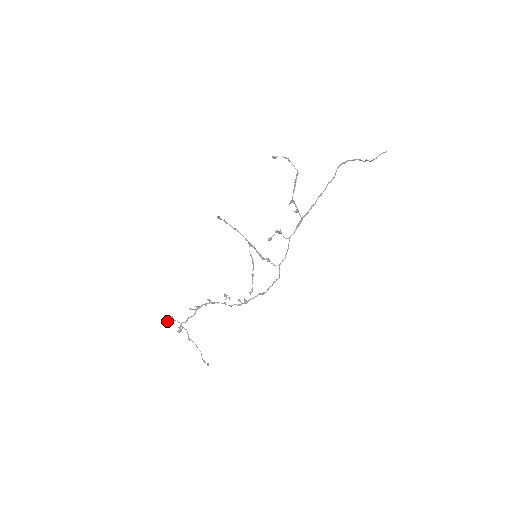
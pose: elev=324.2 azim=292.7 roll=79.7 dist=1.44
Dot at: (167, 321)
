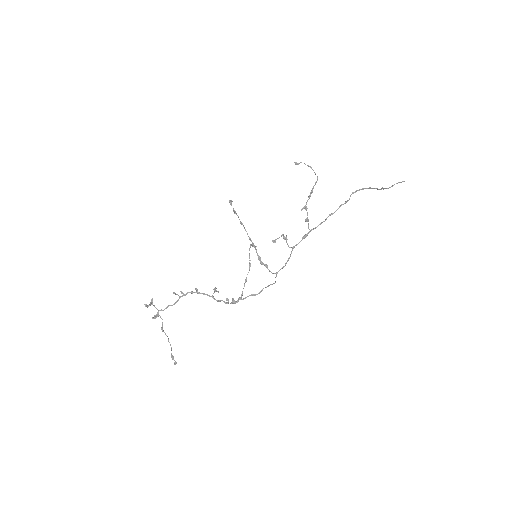
Dot at: (145, 304)
